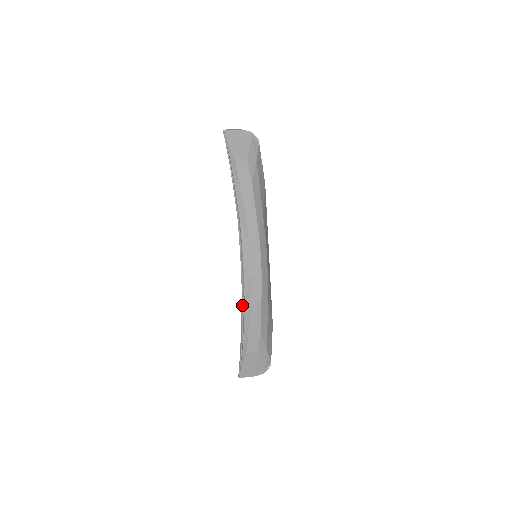
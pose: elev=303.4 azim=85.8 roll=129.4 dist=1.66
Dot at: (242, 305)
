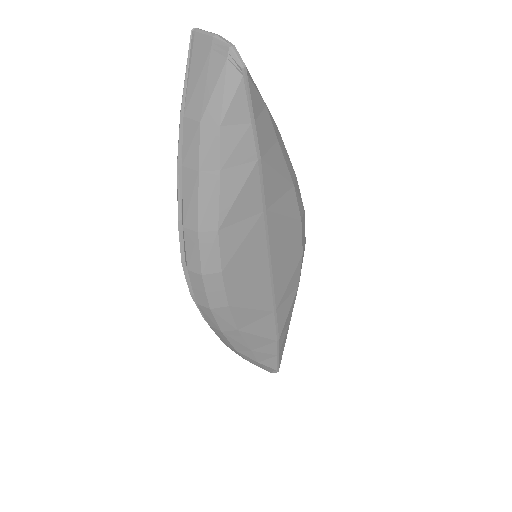
Dot at: occluded
